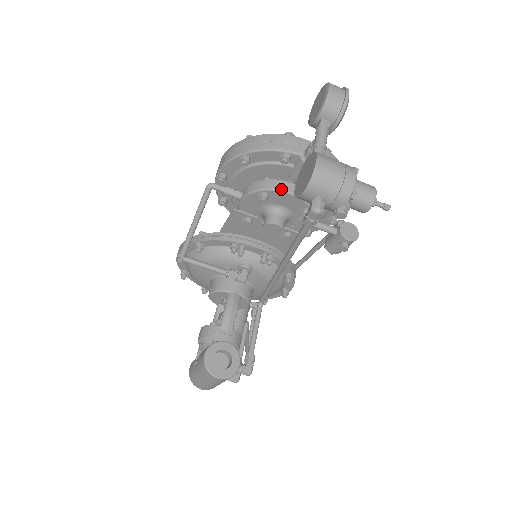
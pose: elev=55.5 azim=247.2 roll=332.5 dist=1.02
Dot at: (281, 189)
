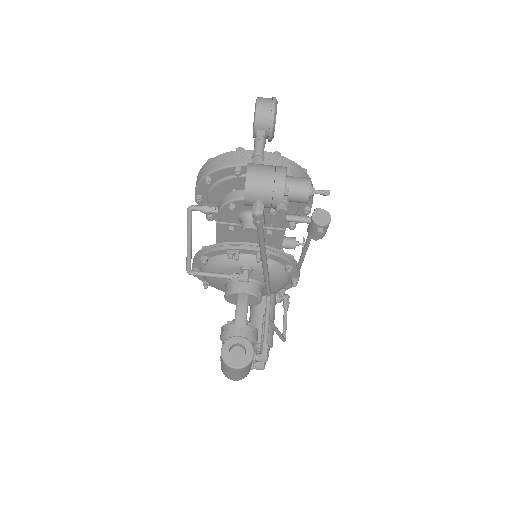
Dot at: occluded
